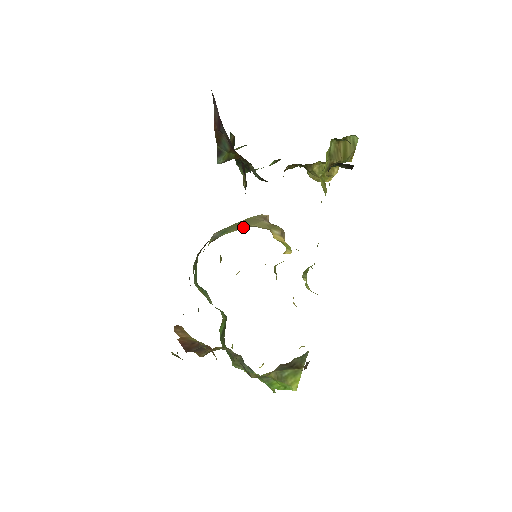
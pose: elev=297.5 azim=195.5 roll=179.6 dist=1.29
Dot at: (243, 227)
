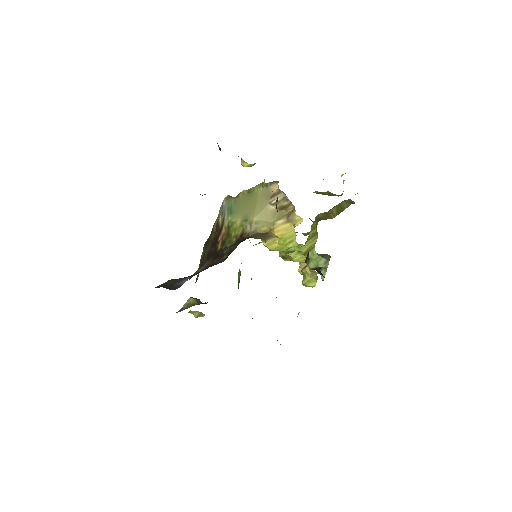
Dot at: (246, 216)
